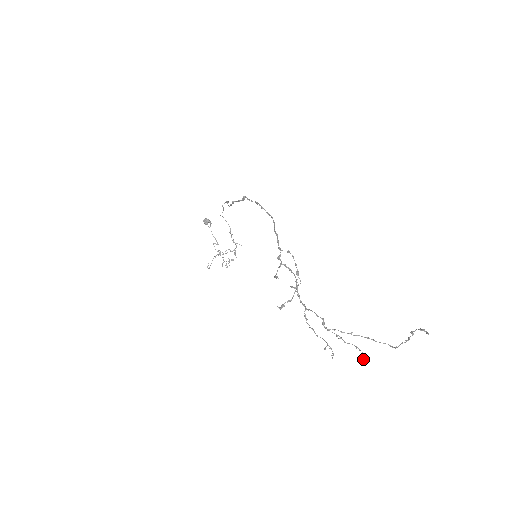
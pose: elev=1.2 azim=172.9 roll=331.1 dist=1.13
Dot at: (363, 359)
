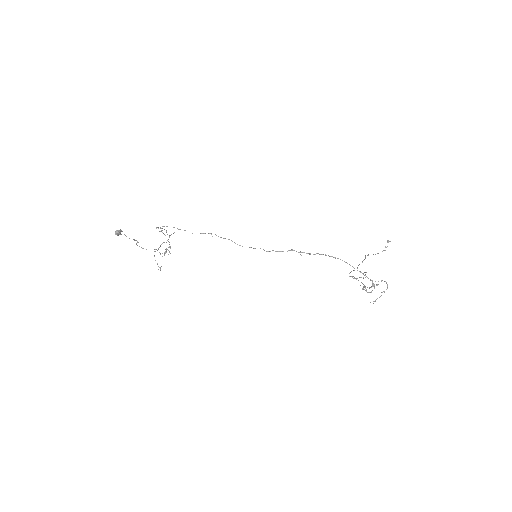
Dot at: occluded
